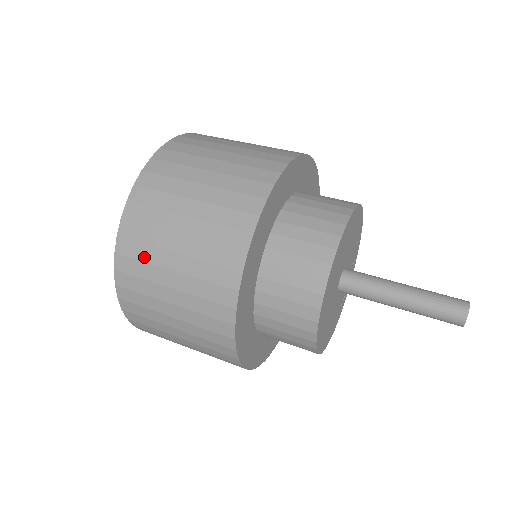
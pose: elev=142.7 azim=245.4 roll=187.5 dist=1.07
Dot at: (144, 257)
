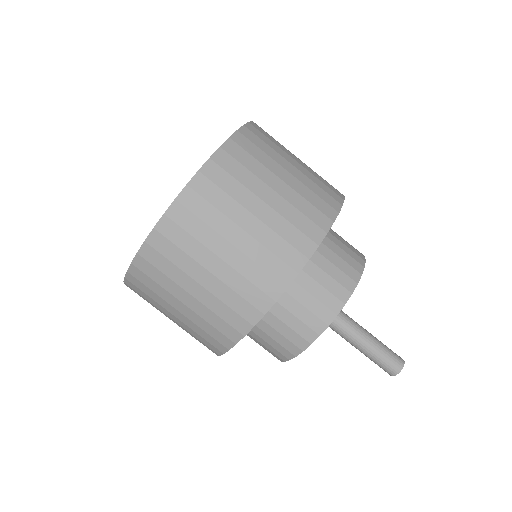
Dot at: occluded
